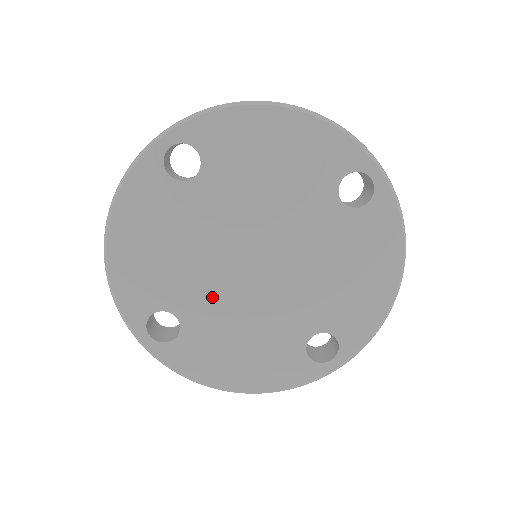
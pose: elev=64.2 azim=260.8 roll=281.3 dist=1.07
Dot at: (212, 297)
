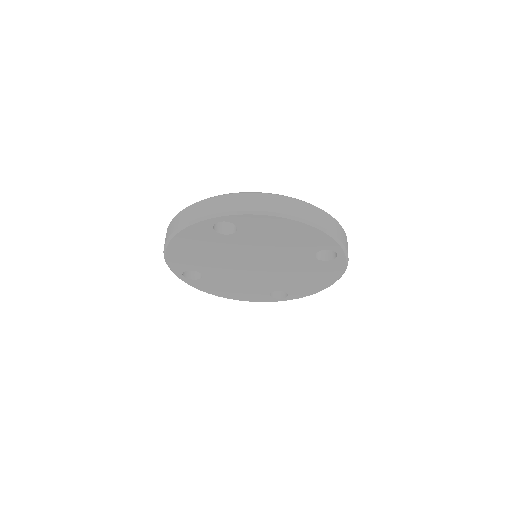
Dot at: (224, 272)
